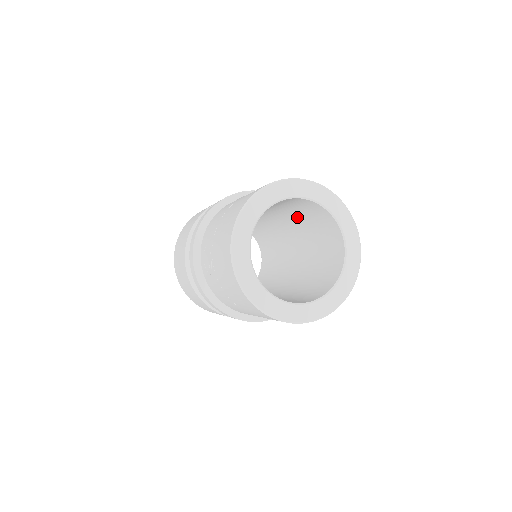
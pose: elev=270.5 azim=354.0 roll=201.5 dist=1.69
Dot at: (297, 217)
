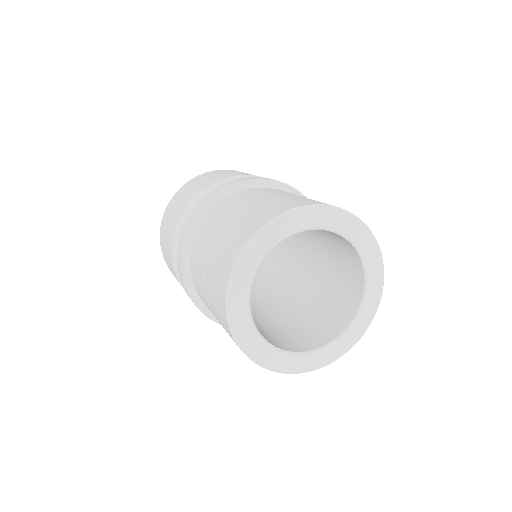
Dot at: occluded
